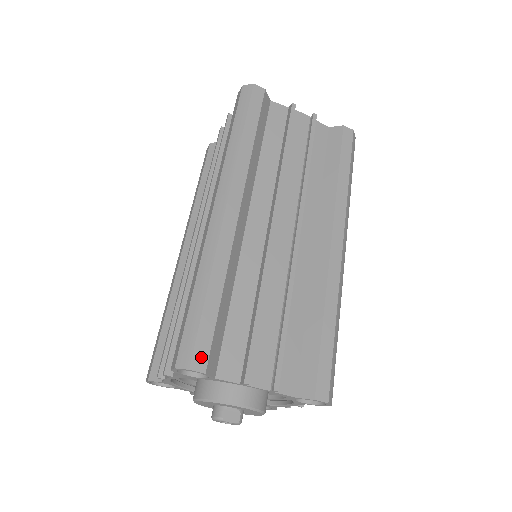
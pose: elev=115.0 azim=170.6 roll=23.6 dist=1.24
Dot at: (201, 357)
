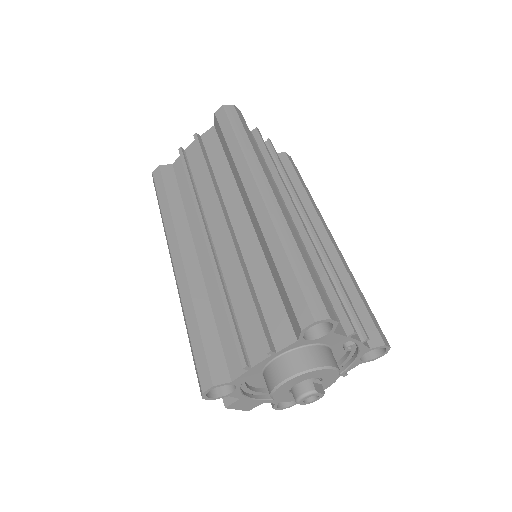
Dot at: (329, 309)
